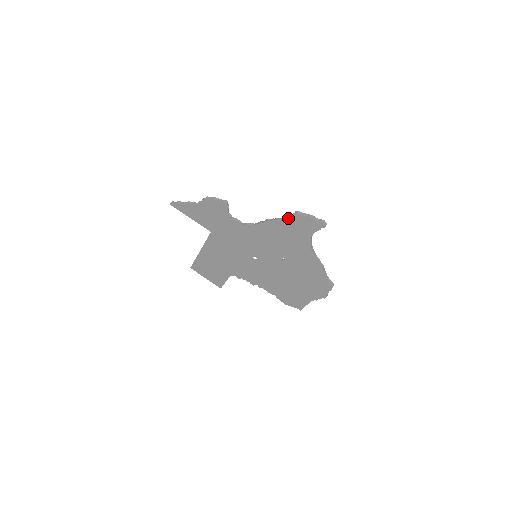
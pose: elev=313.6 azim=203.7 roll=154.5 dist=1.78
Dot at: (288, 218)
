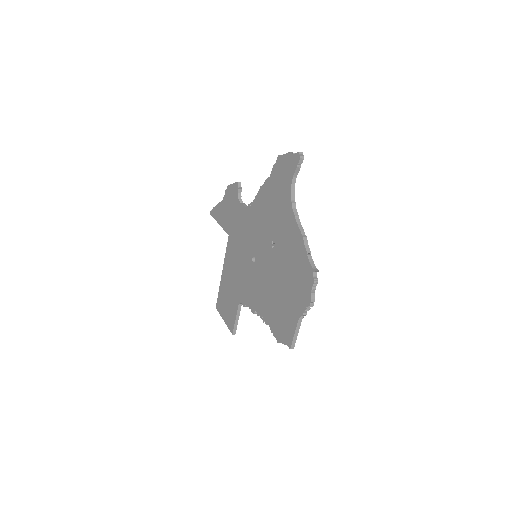
Dot at: (274, 169)
